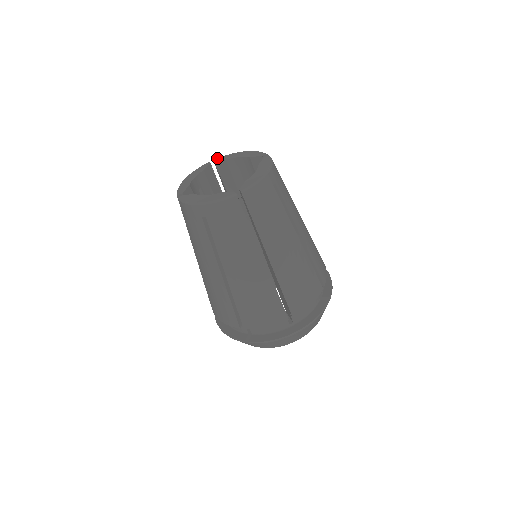
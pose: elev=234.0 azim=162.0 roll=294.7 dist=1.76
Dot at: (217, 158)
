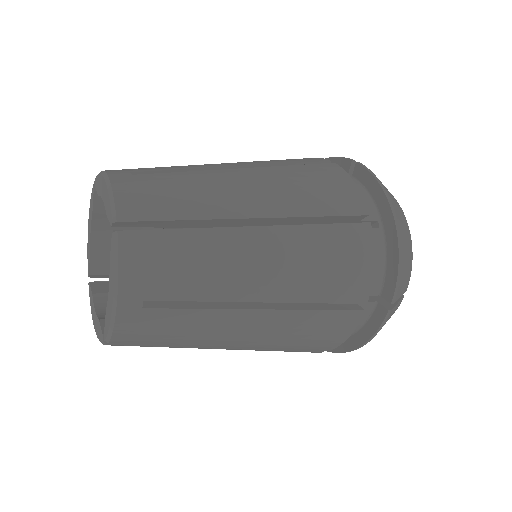
Dot at: occluded
